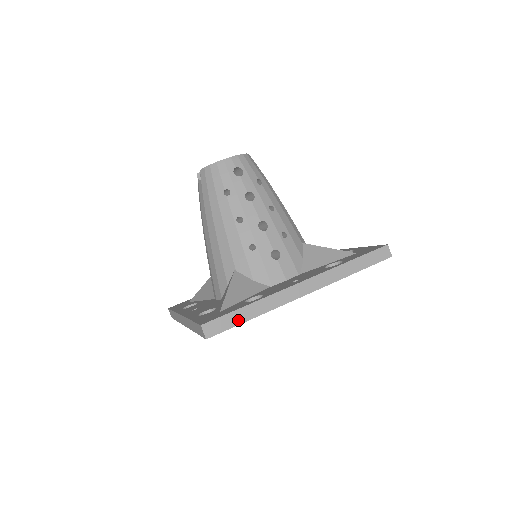
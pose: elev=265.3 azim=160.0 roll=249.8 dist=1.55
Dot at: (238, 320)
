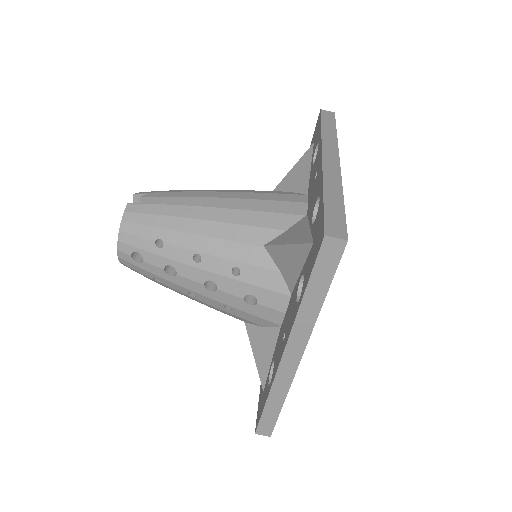
Dot at: (274, 414)
